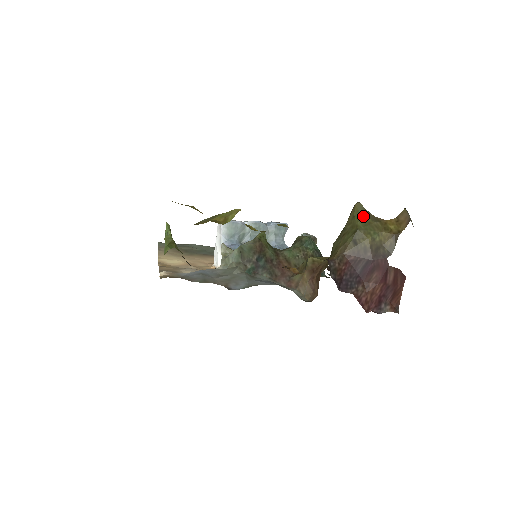
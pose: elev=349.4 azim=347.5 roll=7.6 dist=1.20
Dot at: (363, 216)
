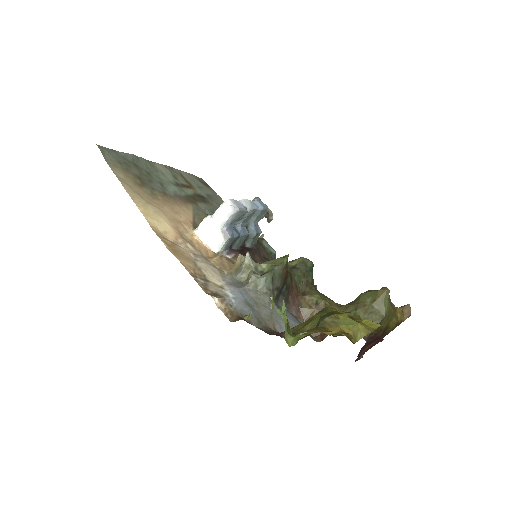
Dot at: (389, 304)
